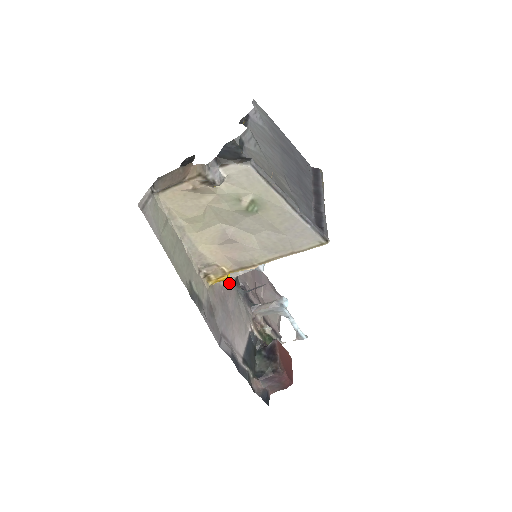
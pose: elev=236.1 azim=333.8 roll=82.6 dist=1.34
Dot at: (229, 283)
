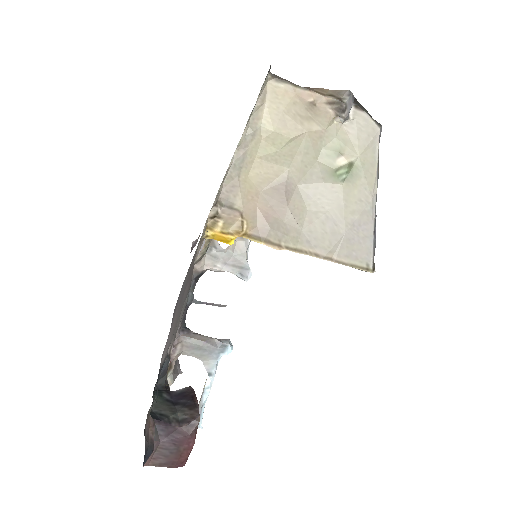
Dot at: (195, 269)
